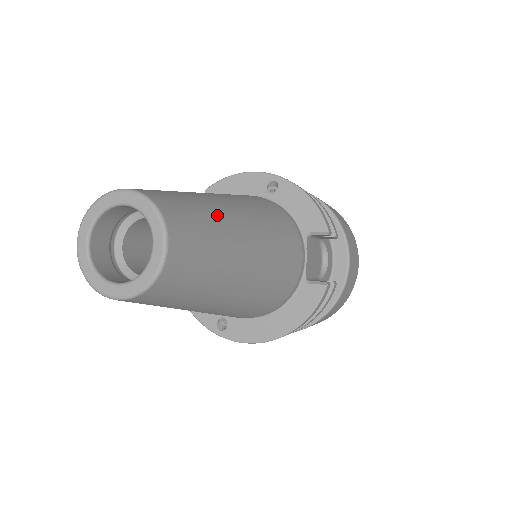
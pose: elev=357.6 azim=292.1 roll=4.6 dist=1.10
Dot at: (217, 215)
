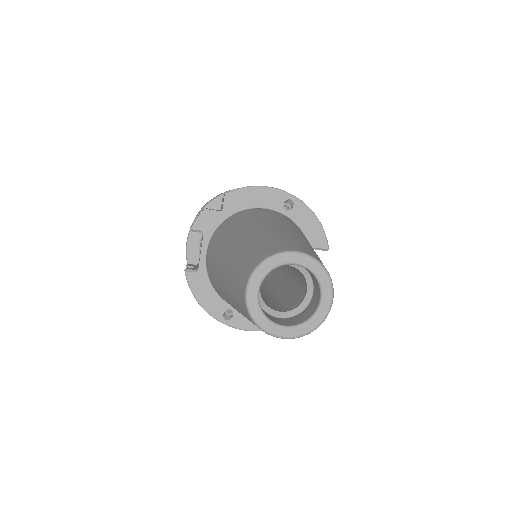
Dot at: occluded
